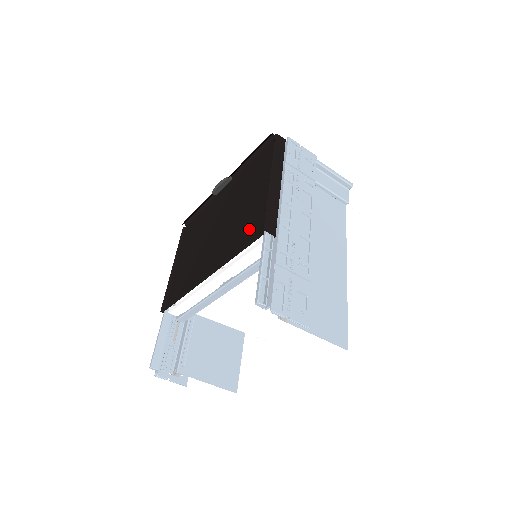
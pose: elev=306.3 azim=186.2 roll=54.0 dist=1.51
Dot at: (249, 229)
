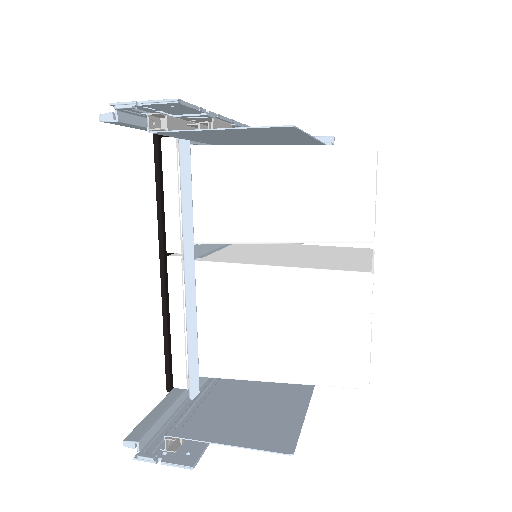
Dot at: occluded
